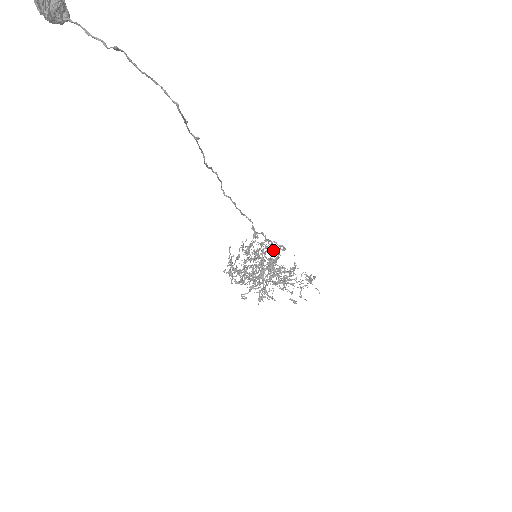
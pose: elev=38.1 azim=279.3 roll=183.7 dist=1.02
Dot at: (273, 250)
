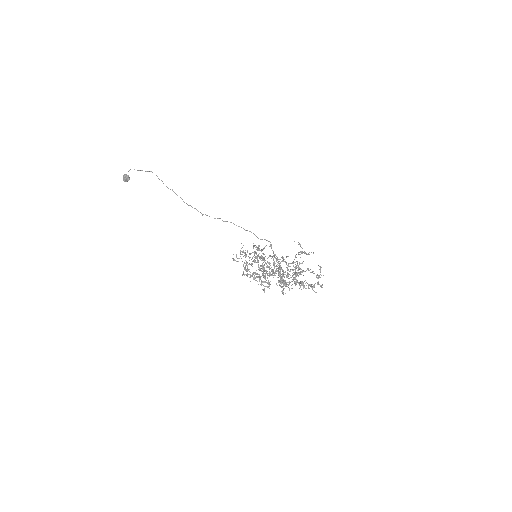
Dot at: (301, 281)
